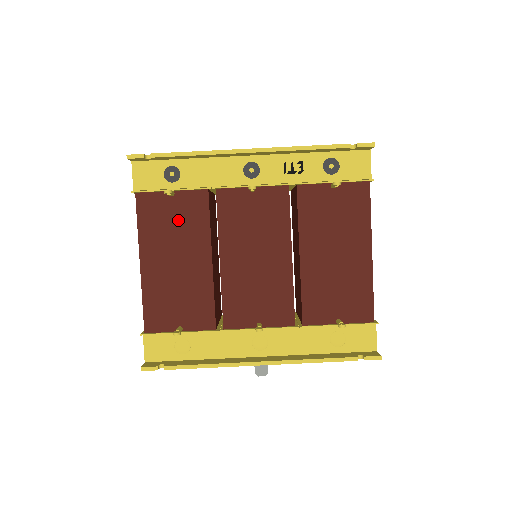
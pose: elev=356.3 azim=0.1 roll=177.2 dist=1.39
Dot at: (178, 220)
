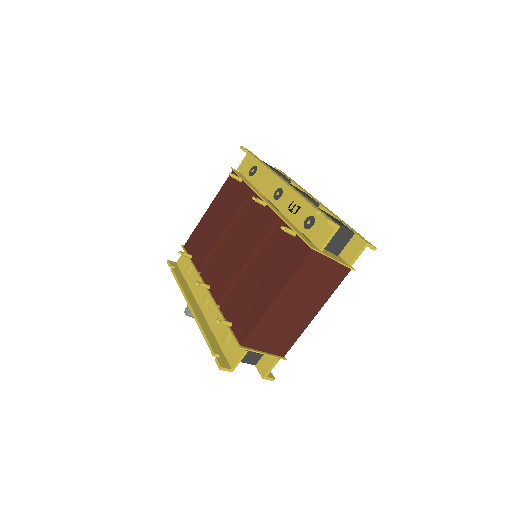
Dot at: (232, 197)
